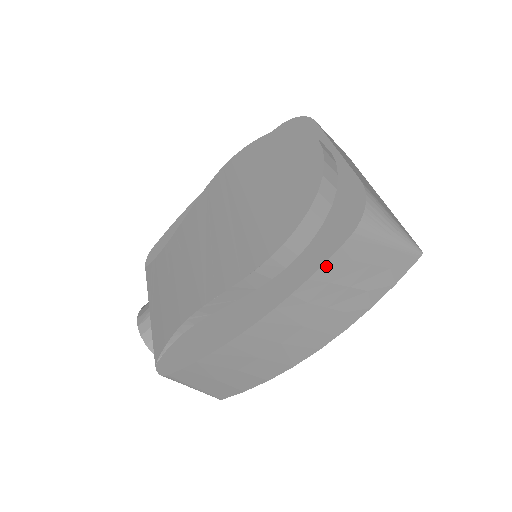
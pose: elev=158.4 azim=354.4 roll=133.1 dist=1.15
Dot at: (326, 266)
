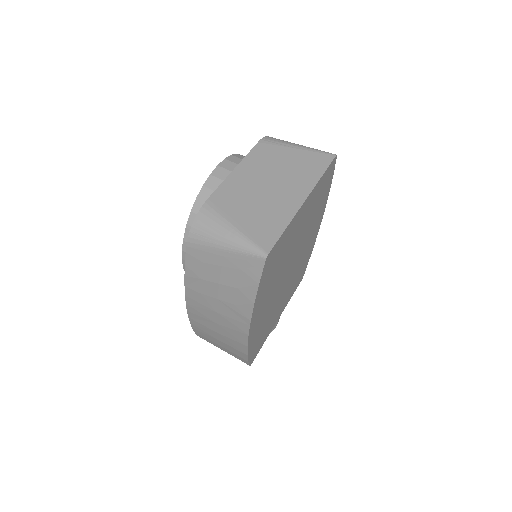
Dot at: (188, 266)
